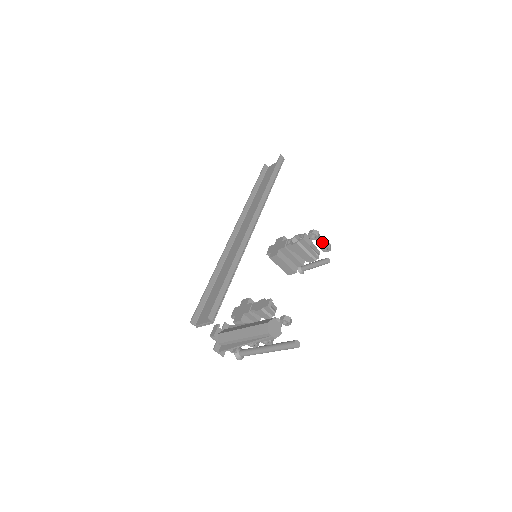
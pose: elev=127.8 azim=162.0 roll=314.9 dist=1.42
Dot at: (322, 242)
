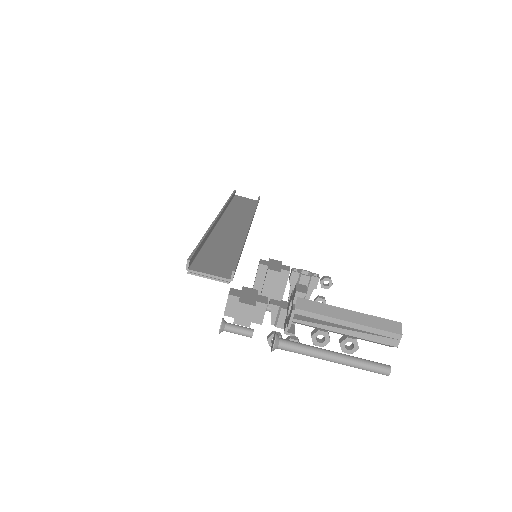
Dot at: occluded
